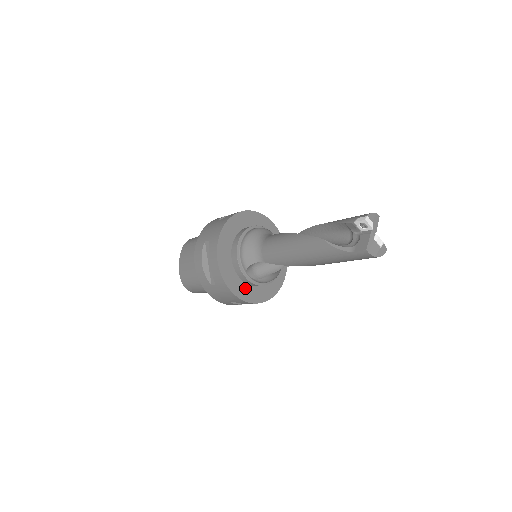
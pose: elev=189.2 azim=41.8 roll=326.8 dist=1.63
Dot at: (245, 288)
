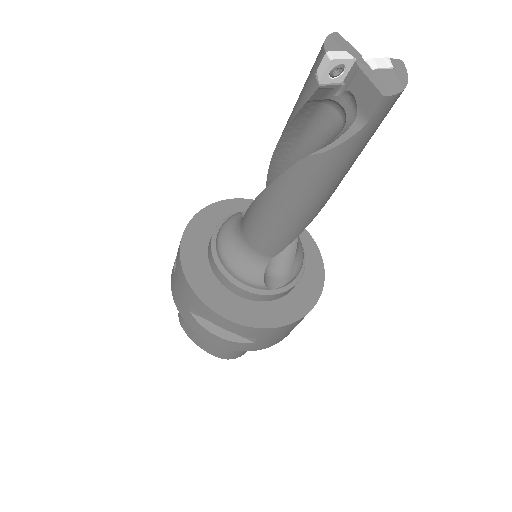
Dot at: (288, 302)
